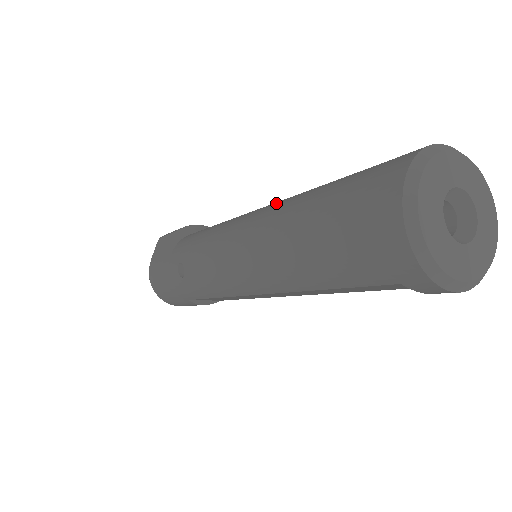
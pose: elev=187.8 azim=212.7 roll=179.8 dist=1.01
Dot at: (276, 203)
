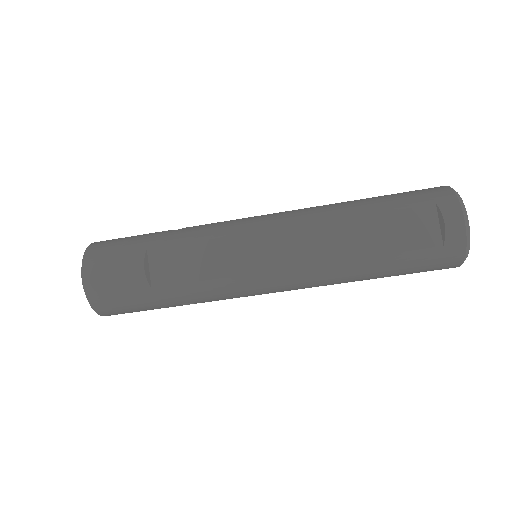
Dot at: occluded
